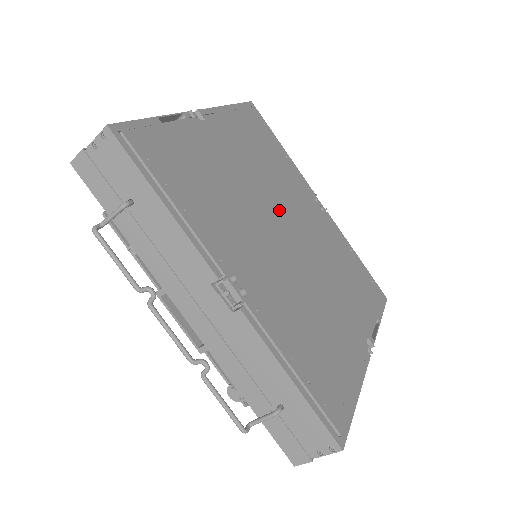
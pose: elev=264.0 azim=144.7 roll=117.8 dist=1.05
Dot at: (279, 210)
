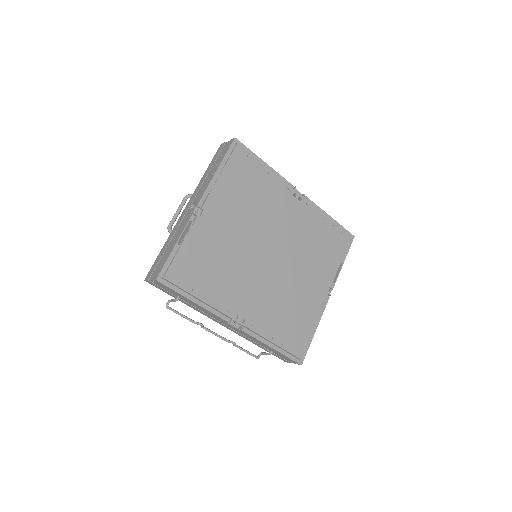
Dot at: (263, 238)
